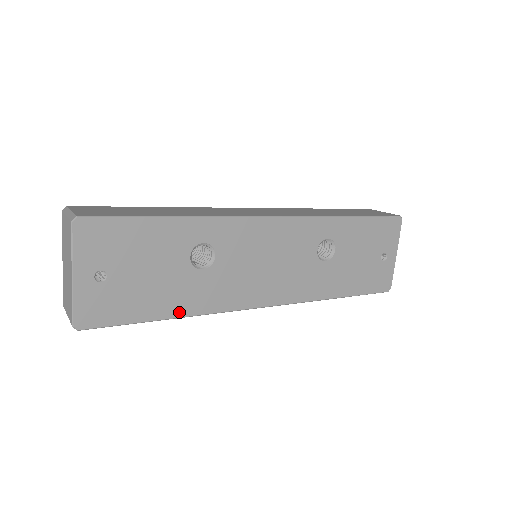
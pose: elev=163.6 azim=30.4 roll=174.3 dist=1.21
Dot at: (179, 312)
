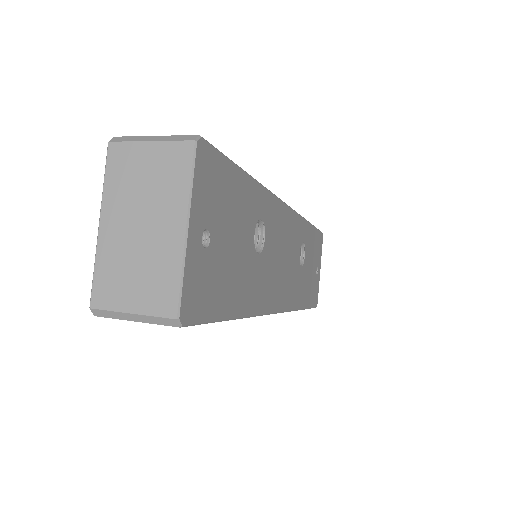
Dot at: (243, 309)
